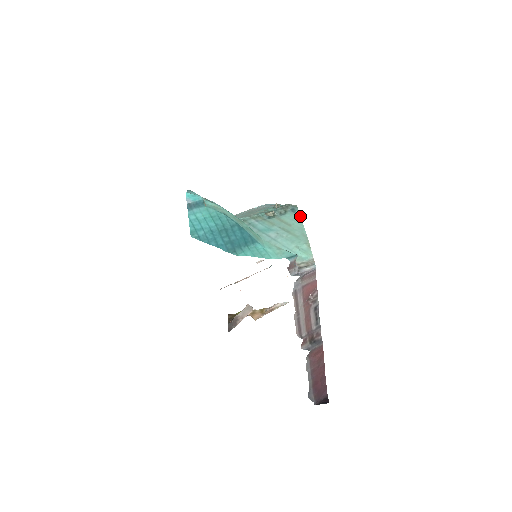
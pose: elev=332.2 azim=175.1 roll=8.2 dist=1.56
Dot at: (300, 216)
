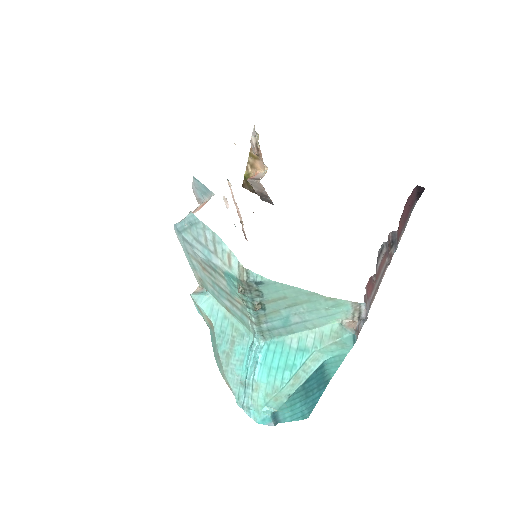
Dot at: (273, 282)
